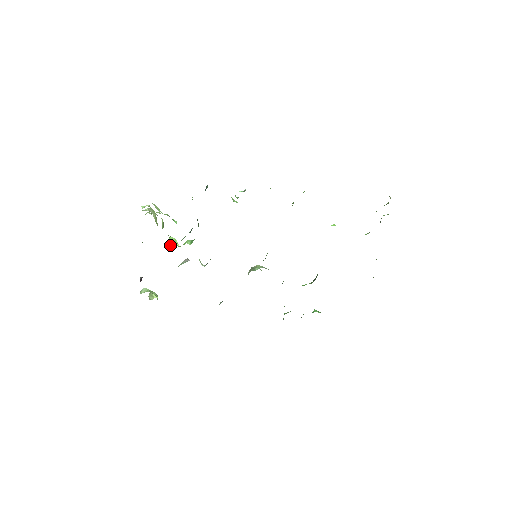
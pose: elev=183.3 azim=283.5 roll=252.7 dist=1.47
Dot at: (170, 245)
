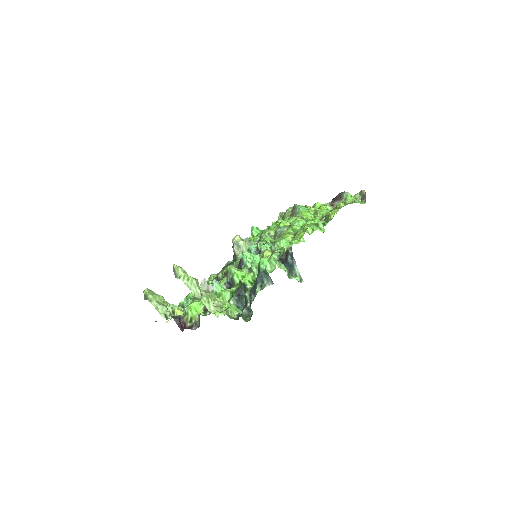
Dot at: occluded
